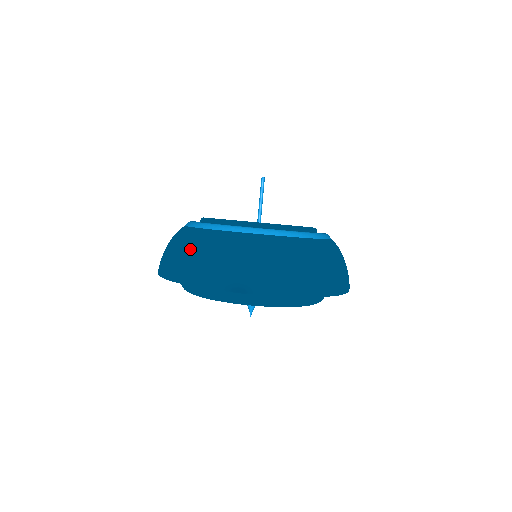
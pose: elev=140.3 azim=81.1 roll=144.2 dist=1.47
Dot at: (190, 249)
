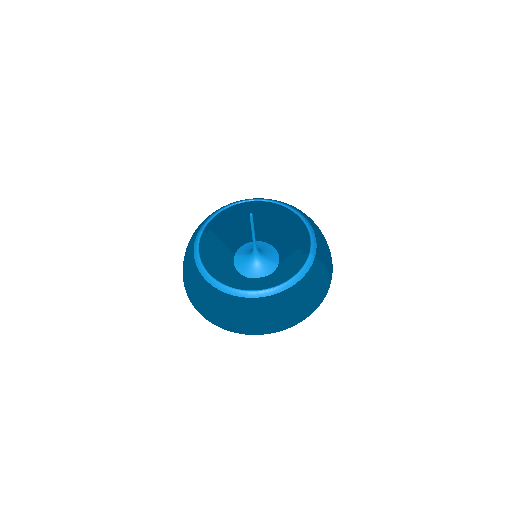
Dot at: (197, 294)
